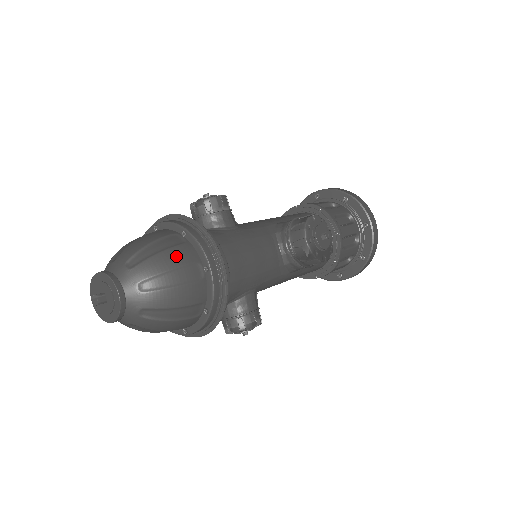
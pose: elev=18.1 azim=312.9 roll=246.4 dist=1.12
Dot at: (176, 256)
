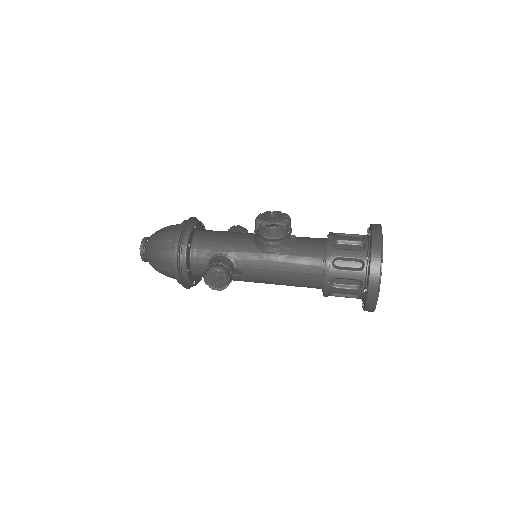
Dot at: occluded
